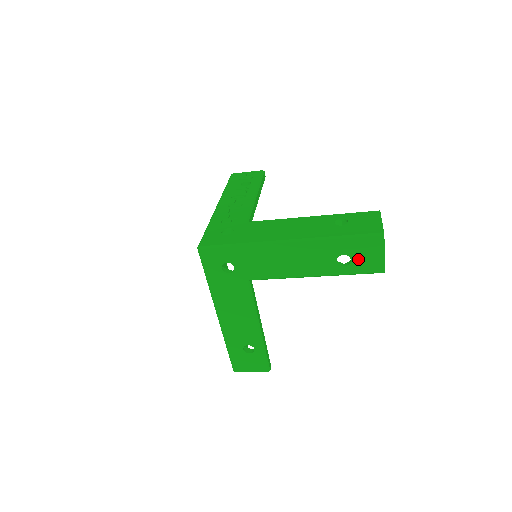
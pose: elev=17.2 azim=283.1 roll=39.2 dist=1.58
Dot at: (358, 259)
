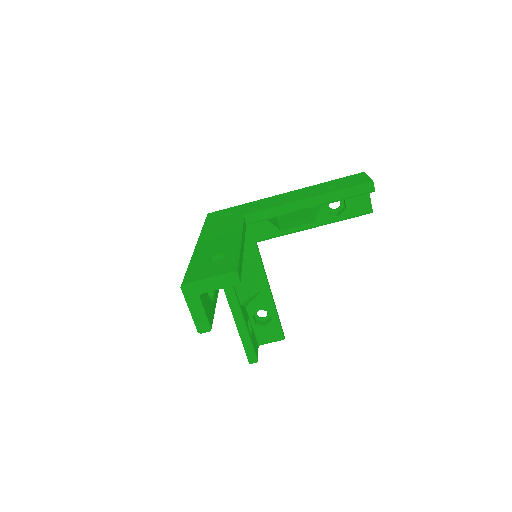
Dot at: (346, 183)
